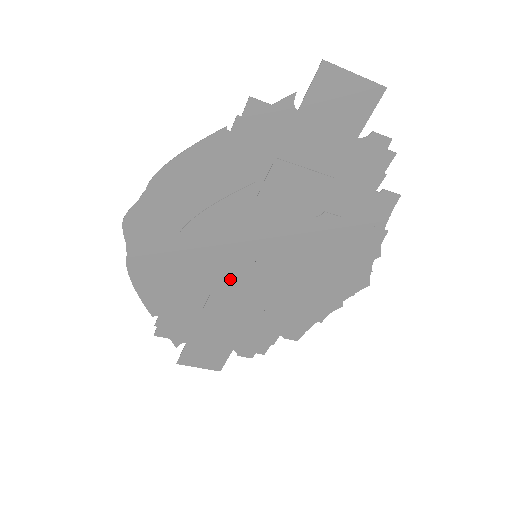
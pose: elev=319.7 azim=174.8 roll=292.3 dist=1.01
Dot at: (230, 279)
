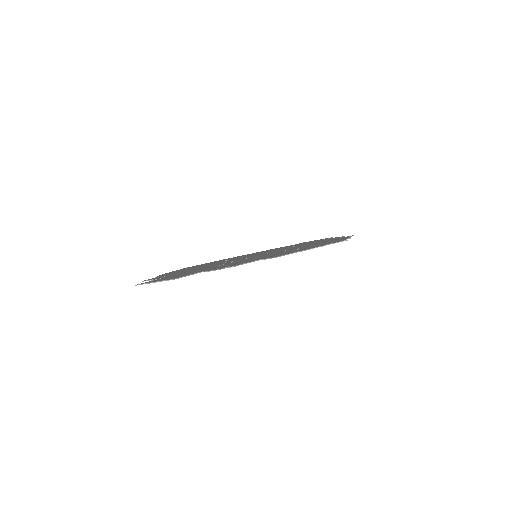
Dot at: occluded
